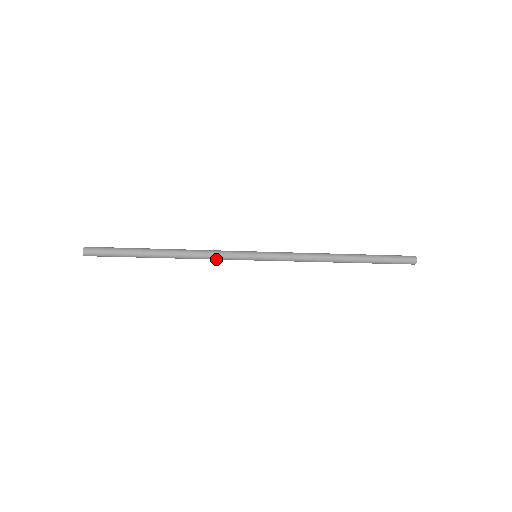
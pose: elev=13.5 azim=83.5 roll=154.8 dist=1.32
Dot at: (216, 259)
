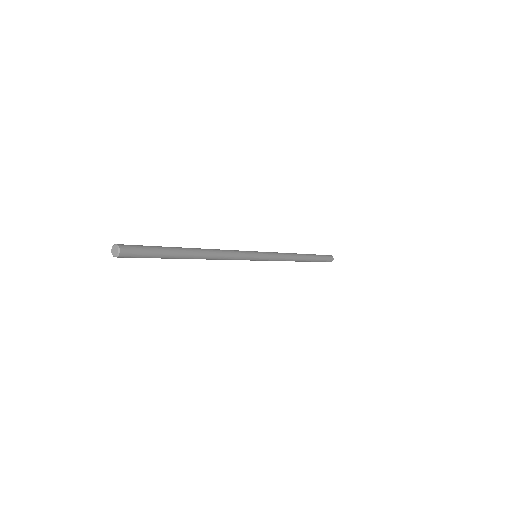
Dot at: (230, 259)
